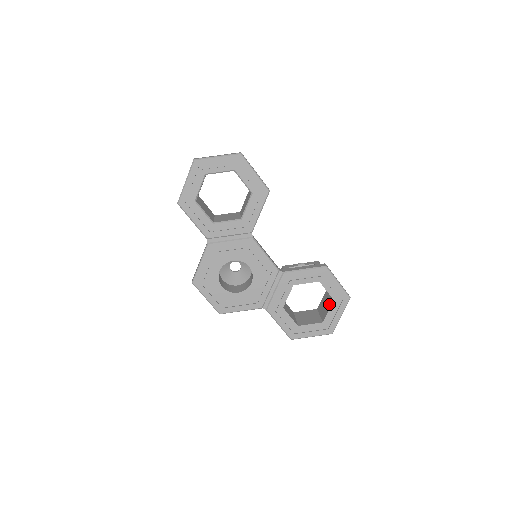
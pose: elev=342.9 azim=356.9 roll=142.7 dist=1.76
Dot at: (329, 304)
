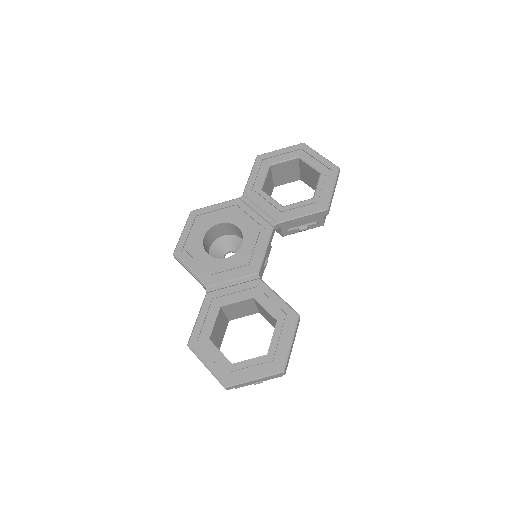
Dot at: occluded
